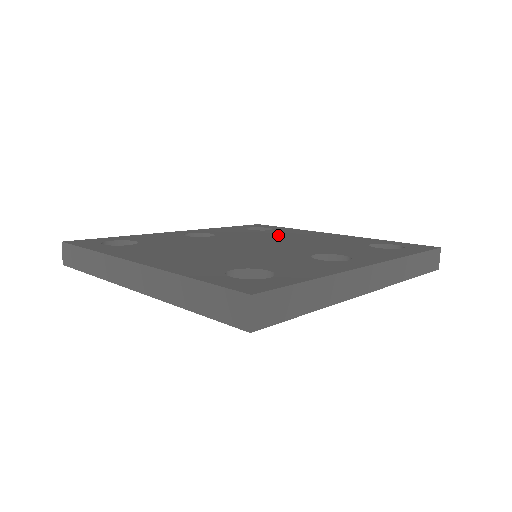
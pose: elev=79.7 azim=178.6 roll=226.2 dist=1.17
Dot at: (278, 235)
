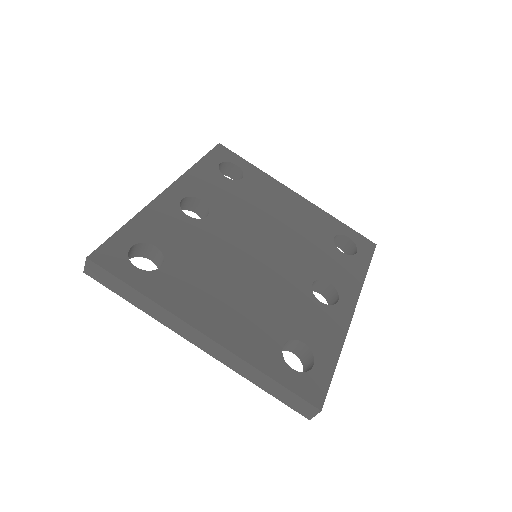
Dot at: (259, 205)
